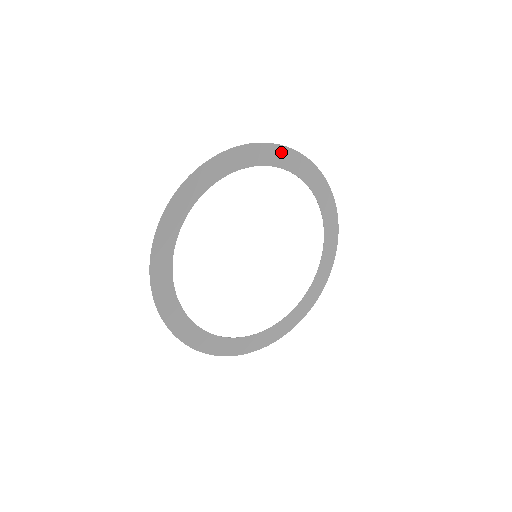
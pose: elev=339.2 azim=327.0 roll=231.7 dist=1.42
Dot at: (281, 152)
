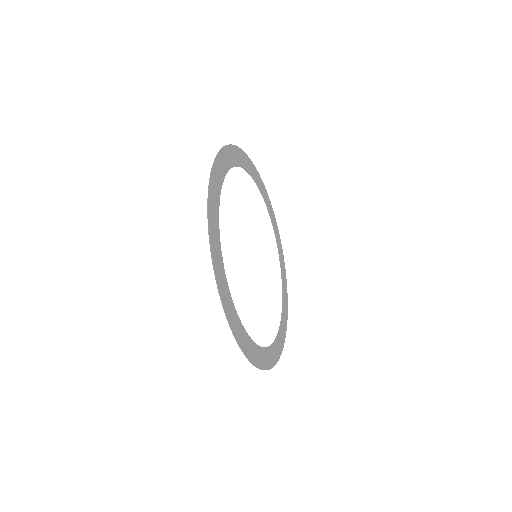
Dot at: (256, 173)
